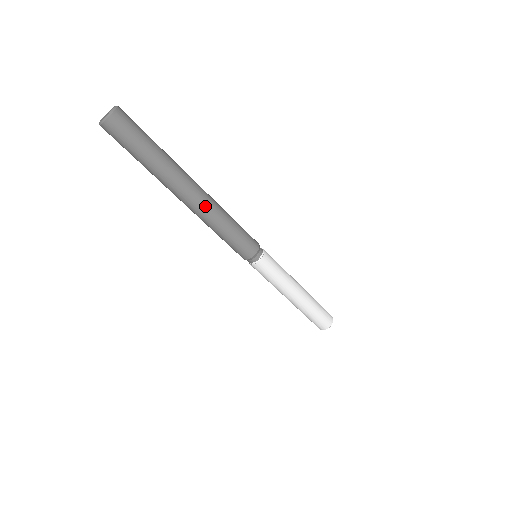
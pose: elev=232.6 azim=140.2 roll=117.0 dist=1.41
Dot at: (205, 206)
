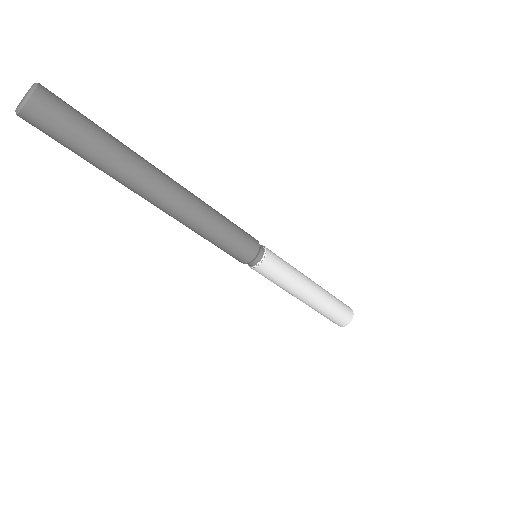
Dot at: (176, 215)
